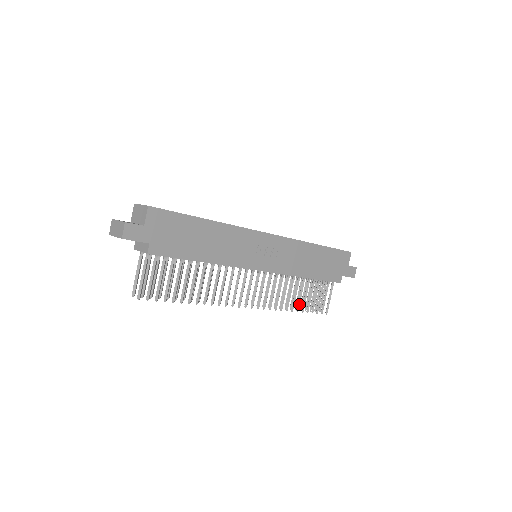
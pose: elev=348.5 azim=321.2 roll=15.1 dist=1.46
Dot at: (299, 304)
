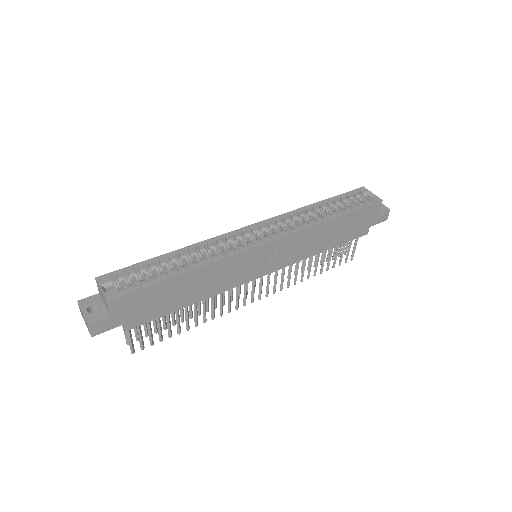
Dot at: (316, 270)
